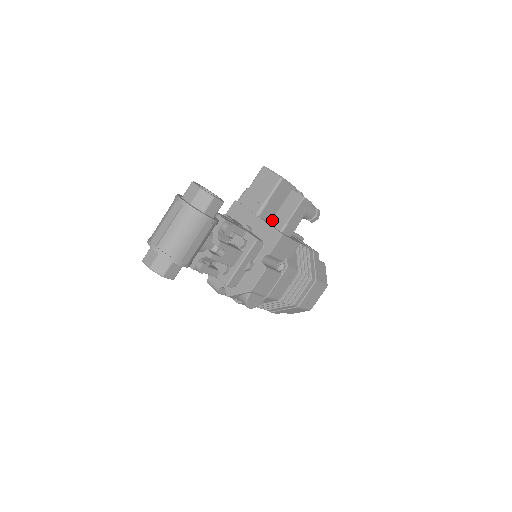
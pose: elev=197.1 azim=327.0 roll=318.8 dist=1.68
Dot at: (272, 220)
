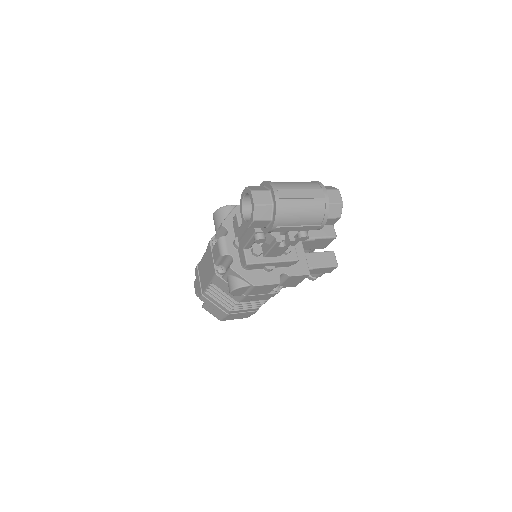
Dot at: (305, 254)
